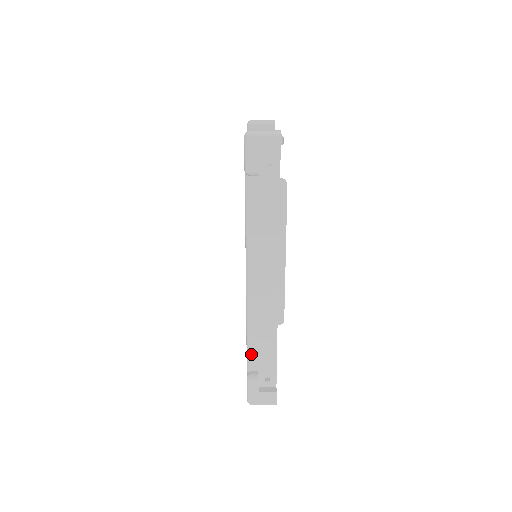
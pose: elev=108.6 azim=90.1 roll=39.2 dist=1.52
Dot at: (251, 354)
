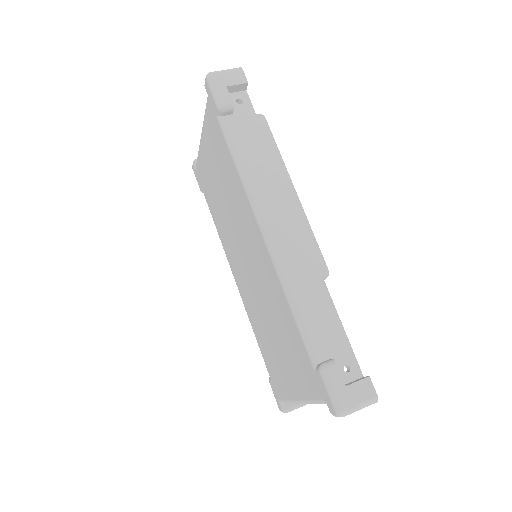
Dot at: (309, 334)
